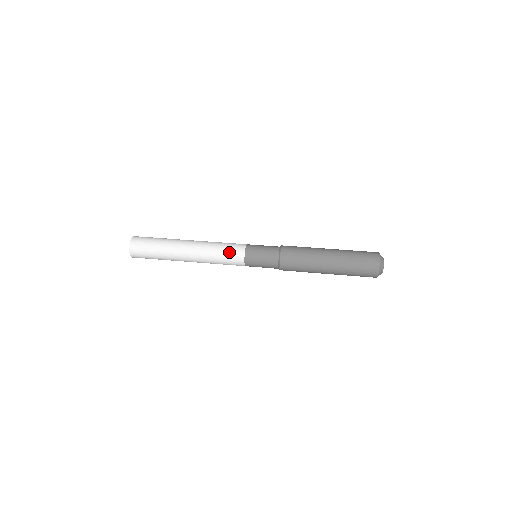
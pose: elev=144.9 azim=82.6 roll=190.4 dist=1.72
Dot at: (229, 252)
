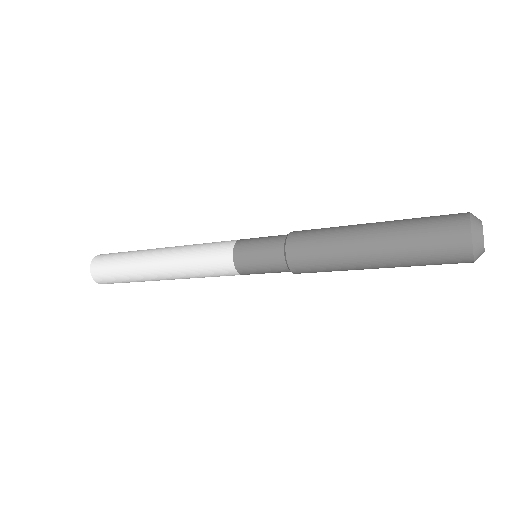
Dot at: occluded
